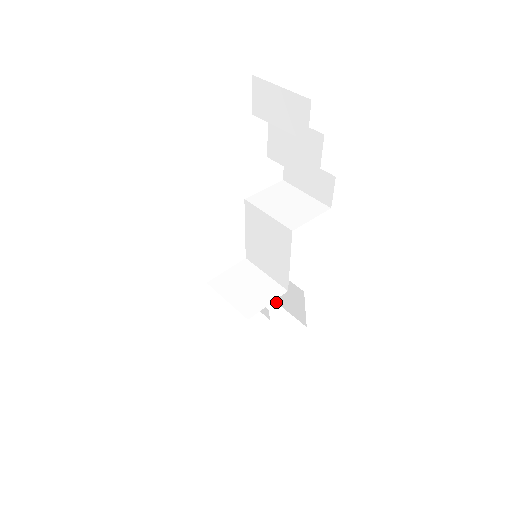
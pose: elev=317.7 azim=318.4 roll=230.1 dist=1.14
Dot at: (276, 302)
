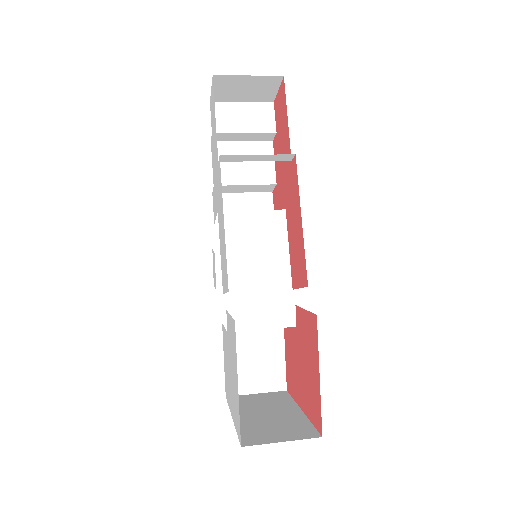
Dot at: occluded
